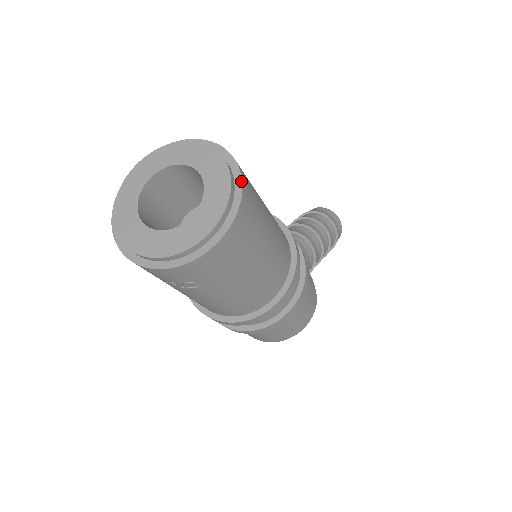
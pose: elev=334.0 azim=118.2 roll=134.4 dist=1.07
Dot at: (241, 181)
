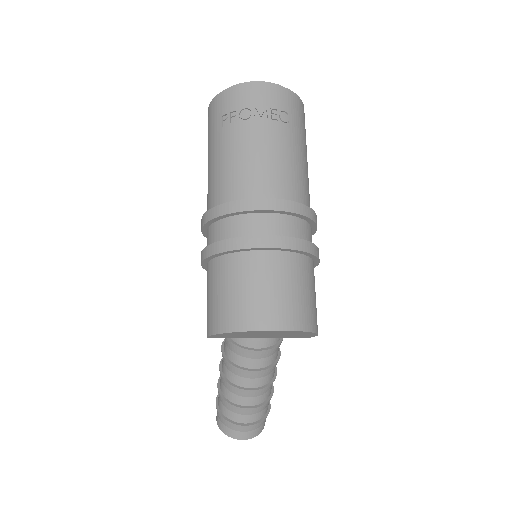
Dot at: occluded
